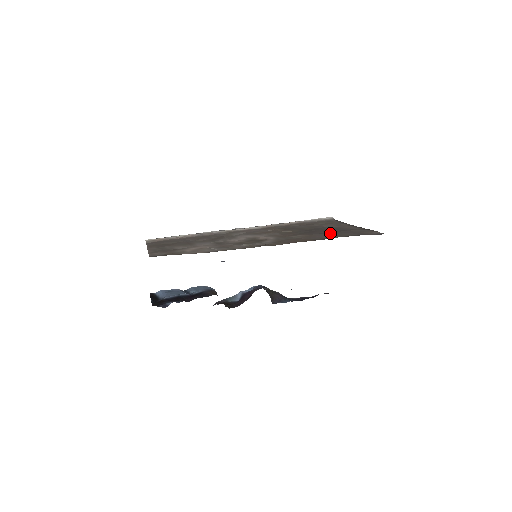
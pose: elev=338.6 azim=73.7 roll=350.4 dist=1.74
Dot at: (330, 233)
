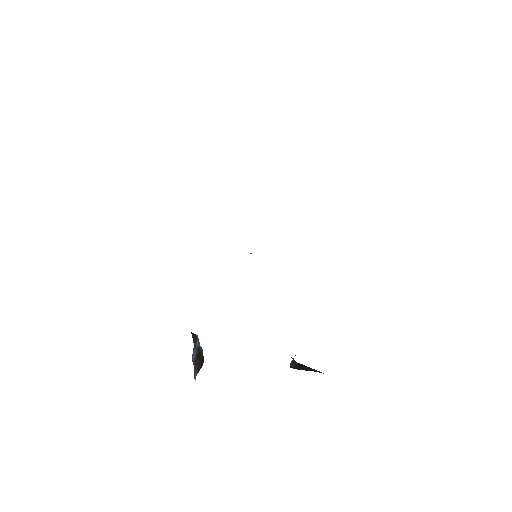
Dot at: occluded
